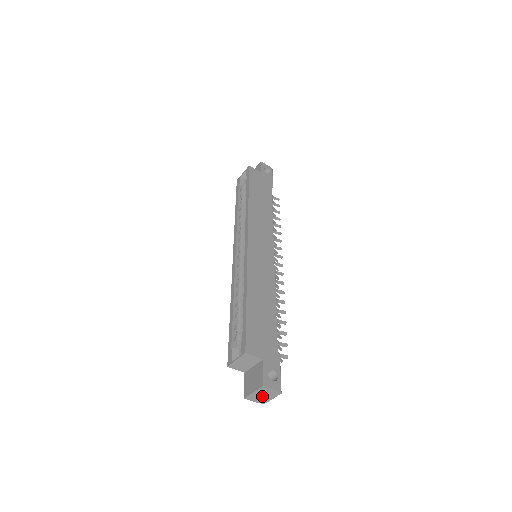
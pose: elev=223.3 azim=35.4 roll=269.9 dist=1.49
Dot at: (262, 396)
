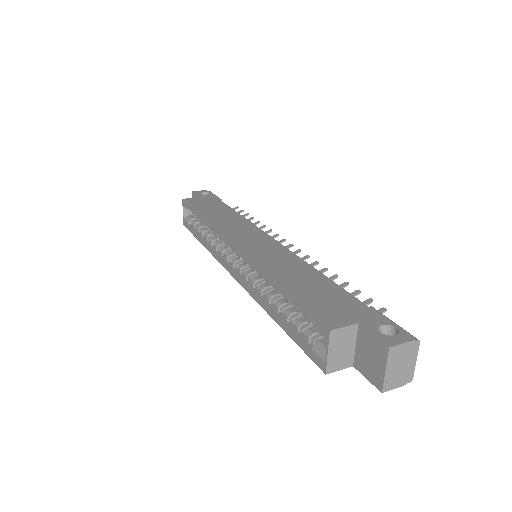
Dot at: (400, 368)
